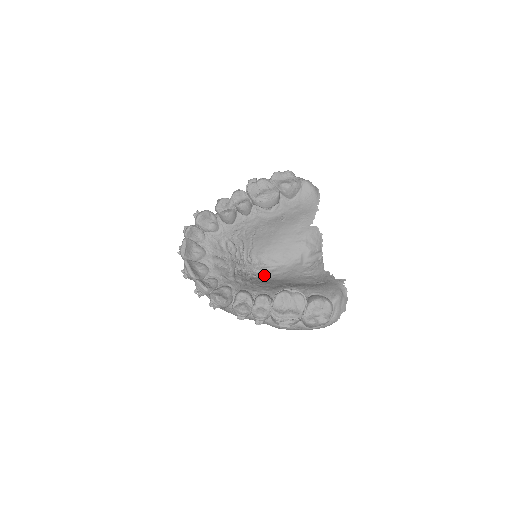
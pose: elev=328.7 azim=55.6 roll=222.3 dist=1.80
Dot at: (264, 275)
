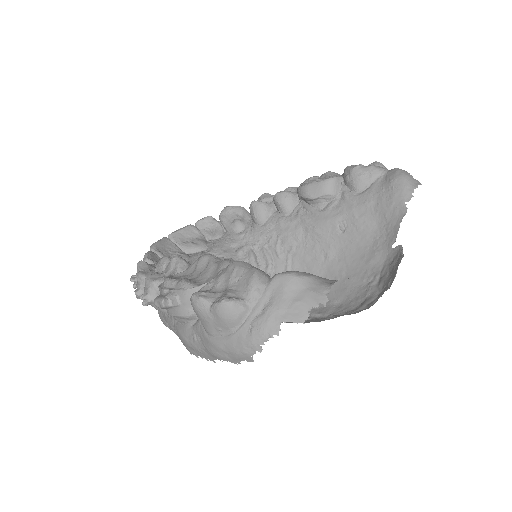
Dot at: occluded
